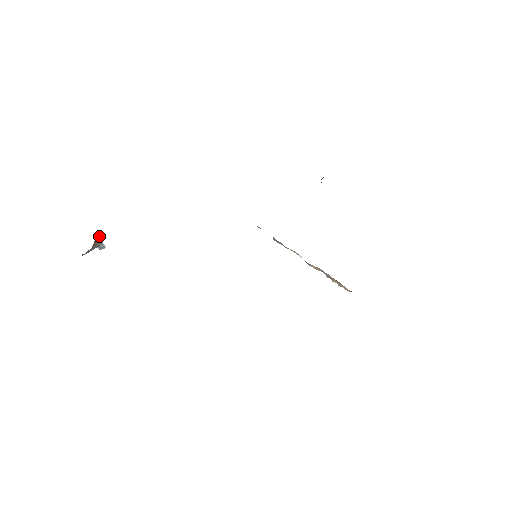
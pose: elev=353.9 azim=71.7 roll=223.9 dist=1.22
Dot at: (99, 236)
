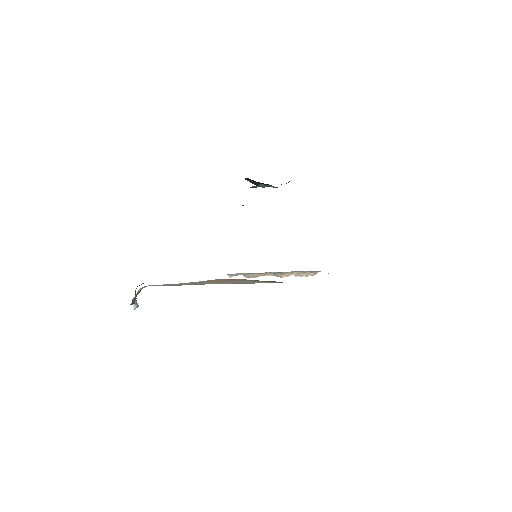
Dot at: occluded
